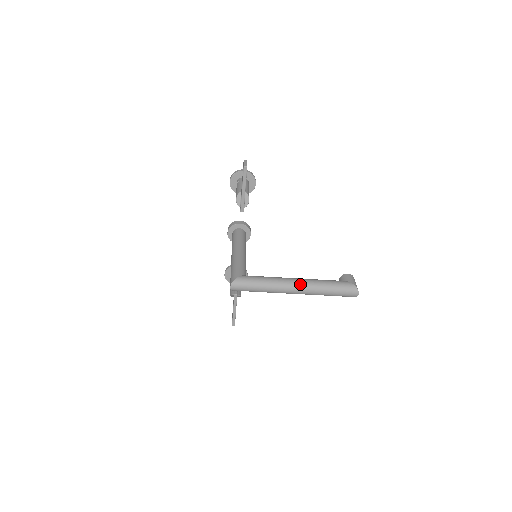
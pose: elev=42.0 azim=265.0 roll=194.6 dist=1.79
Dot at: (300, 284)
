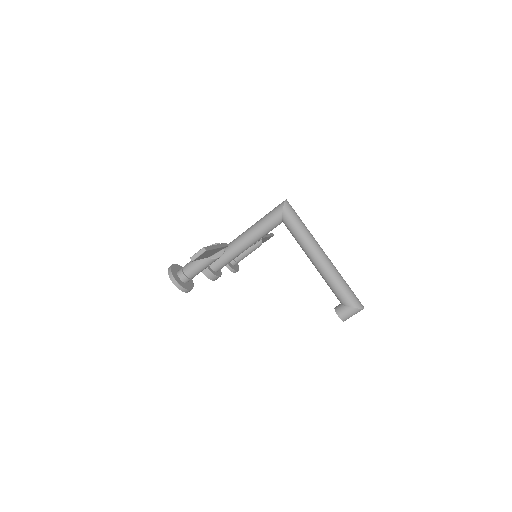
Dot at: occluded
